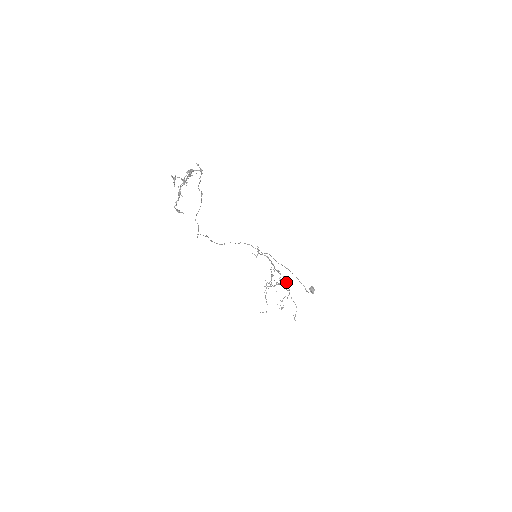
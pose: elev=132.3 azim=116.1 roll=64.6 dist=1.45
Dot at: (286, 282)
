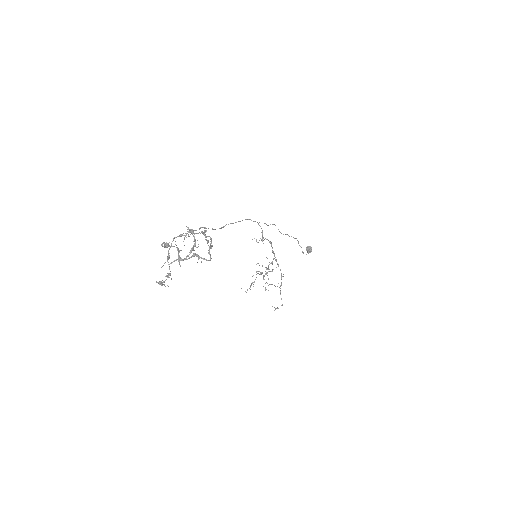
Dot at: (281, 276)
